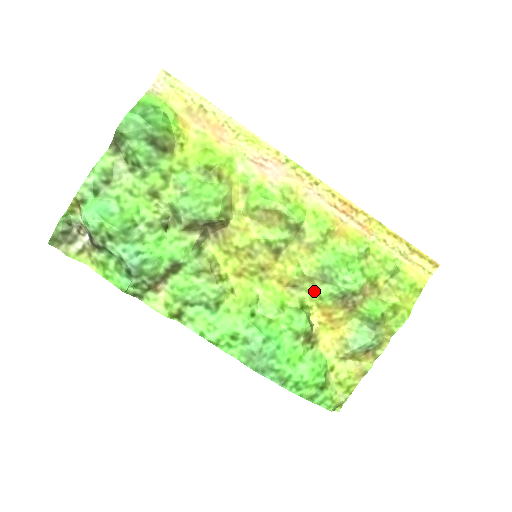
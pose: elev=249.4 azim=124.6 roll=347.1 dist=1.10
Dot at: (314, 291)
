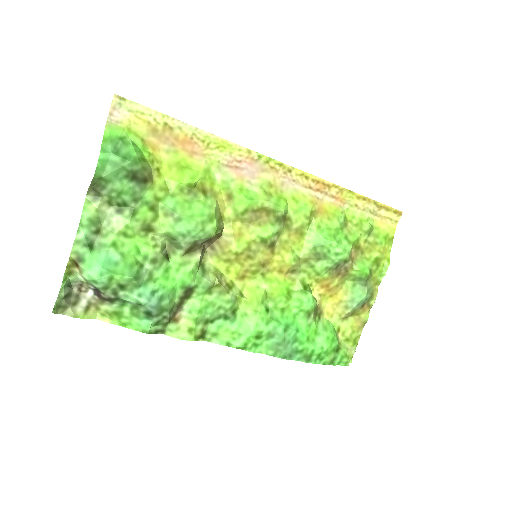
Dot at: (311, 270)
